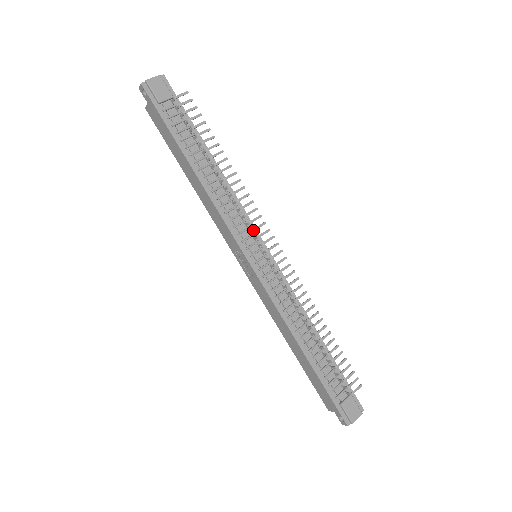
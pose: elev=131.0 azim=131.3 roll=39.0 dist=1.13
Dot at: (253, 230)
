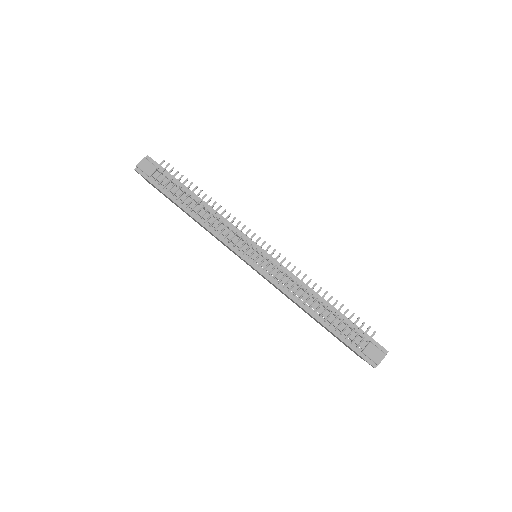
Dot at: (242, 239)
